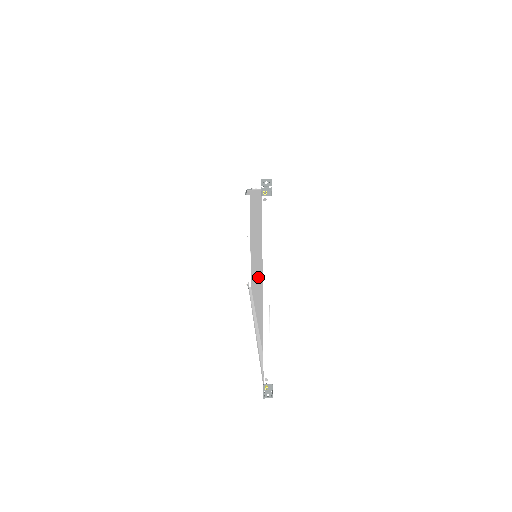
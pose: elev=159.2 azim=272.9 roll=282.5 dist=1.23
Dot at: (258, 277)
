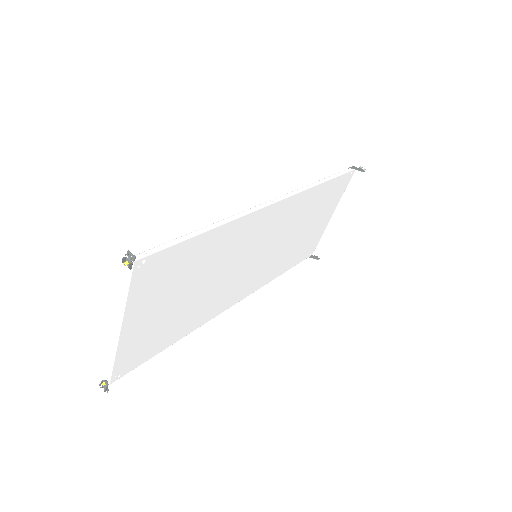
Dot at: (225, 281)
